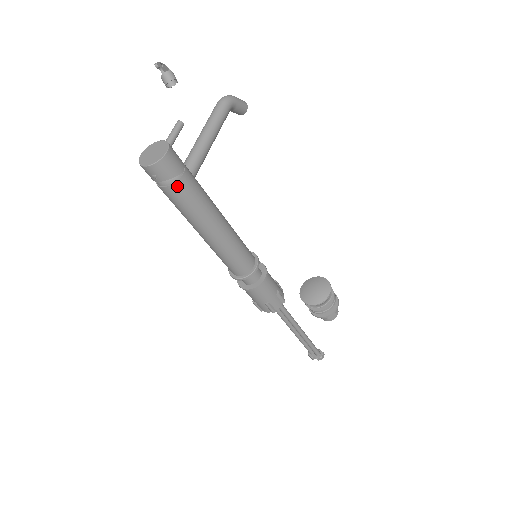
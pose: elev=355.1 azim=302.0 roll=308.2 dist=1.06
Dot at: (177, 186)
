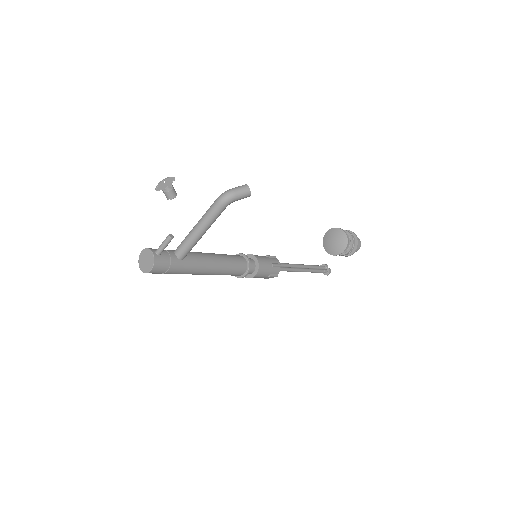
Dot at: (164, 273)
